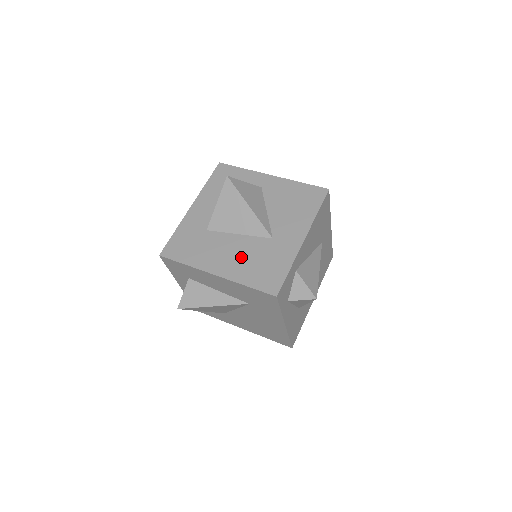
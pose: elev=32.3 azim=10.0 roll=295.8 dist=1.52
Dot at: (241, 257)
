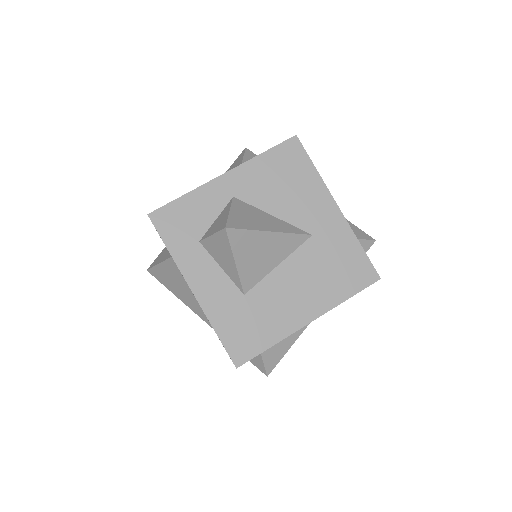
Dot at: (310, 282)
